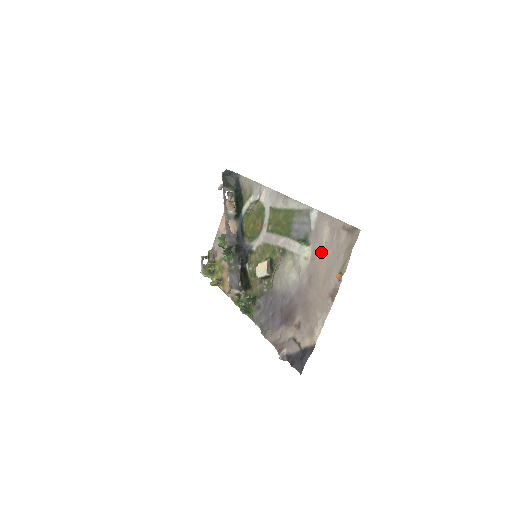
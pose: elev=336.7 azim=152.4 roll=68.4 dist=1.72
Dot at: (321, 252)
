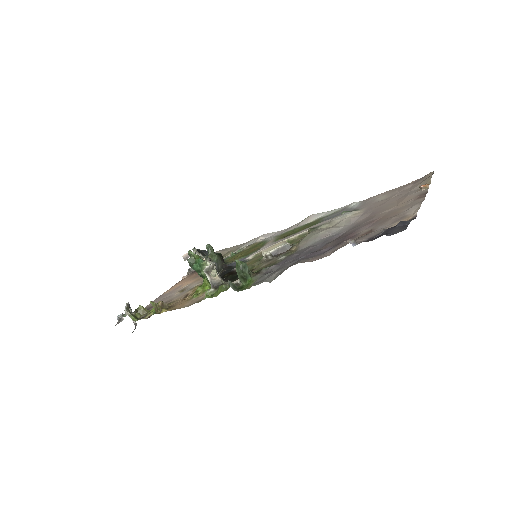
Dot at: (381, 202)
